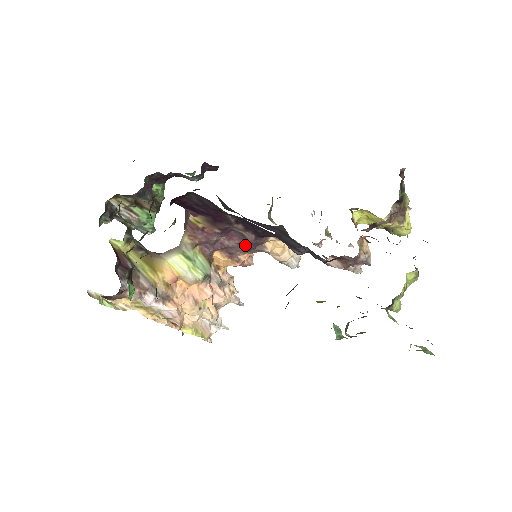
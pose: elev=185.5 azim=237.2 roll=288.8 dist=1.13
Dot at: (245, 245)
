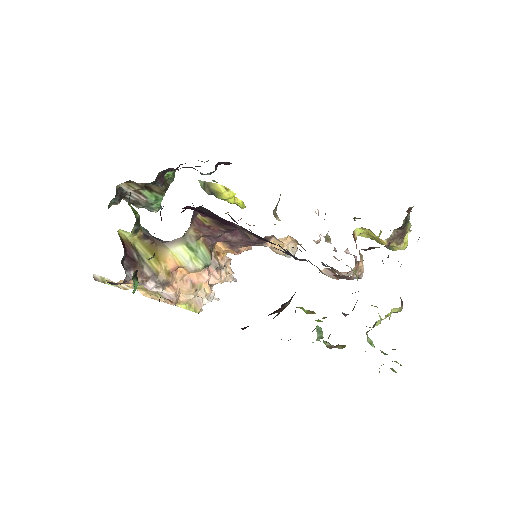
Dot at: (247, 242)
